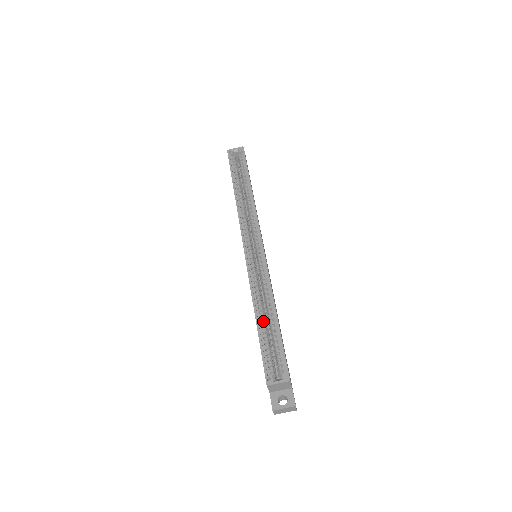
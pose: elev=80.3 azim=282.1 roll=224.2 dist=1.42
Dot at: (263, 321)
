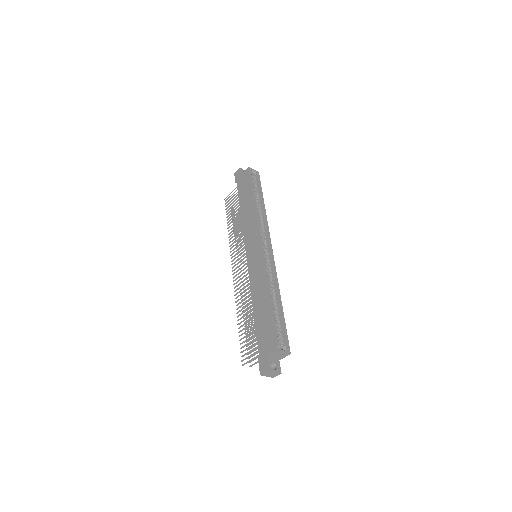
Dot at: (272, 305)
